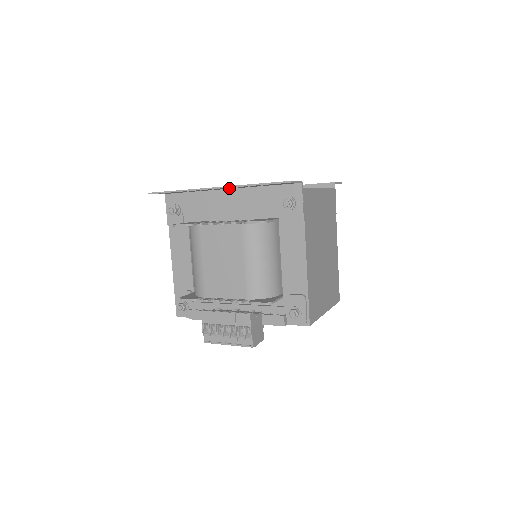
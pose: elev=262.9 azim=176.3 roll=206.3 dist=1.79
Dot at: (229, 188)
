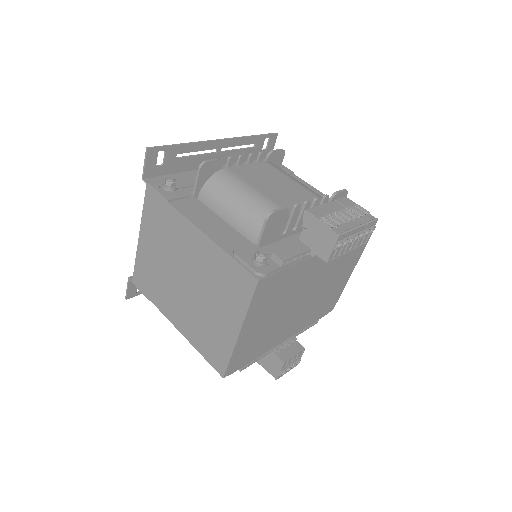
Dot at: (221, 159)
